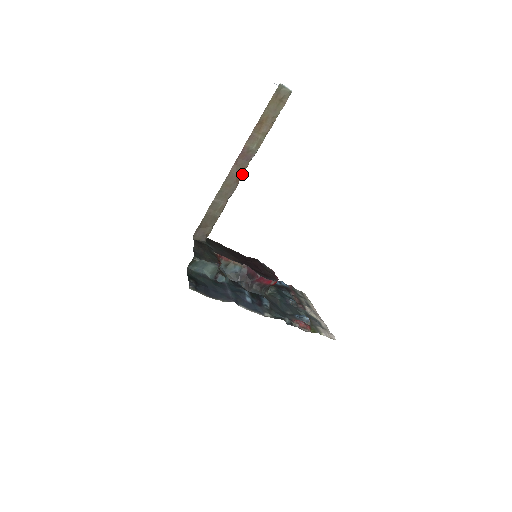
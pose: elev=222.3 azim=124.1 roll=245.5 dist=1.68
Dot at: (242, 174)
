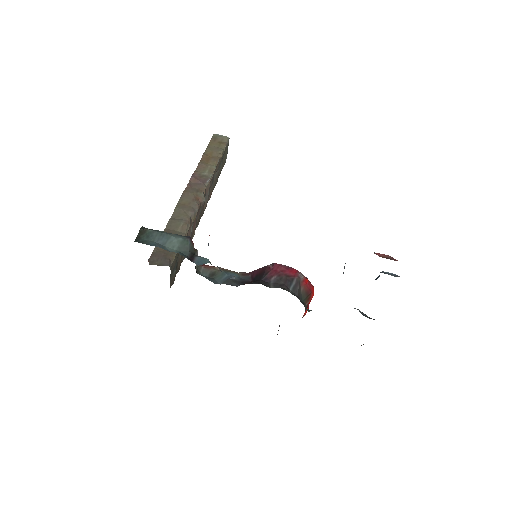
Dot at: (201, 195)
